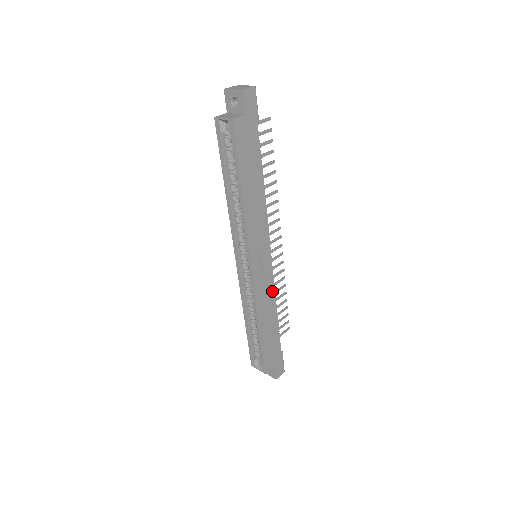
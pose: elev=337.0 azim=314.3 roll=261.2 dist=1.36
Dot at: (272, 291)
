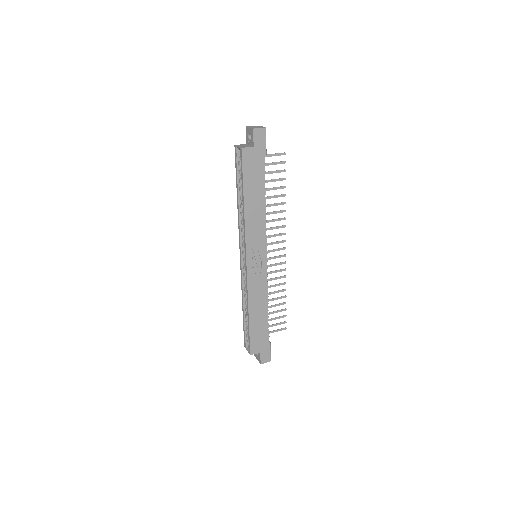
Dot at: (265, 287)
